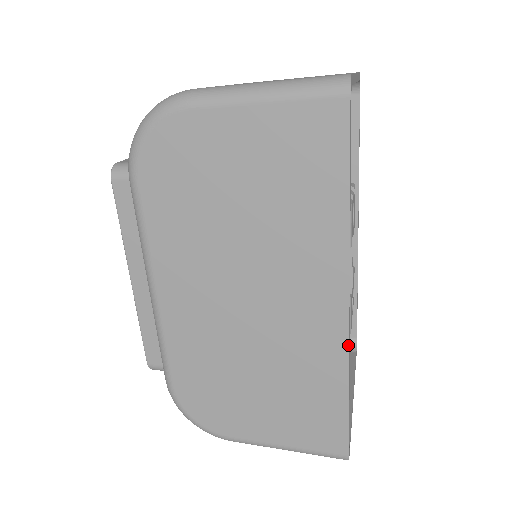
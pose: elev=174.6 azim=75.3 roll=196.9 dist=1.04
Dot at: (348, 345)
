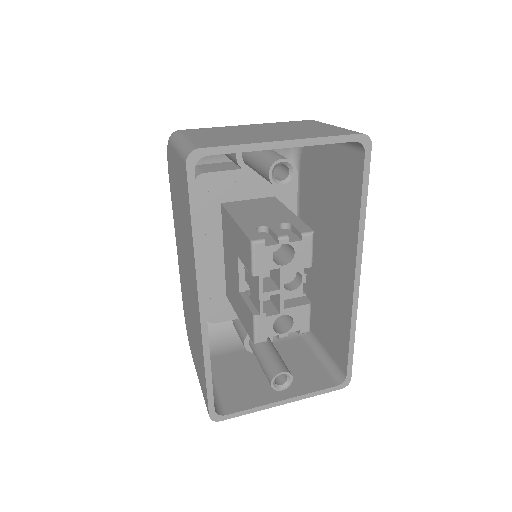
Dot at: (201, 335)
